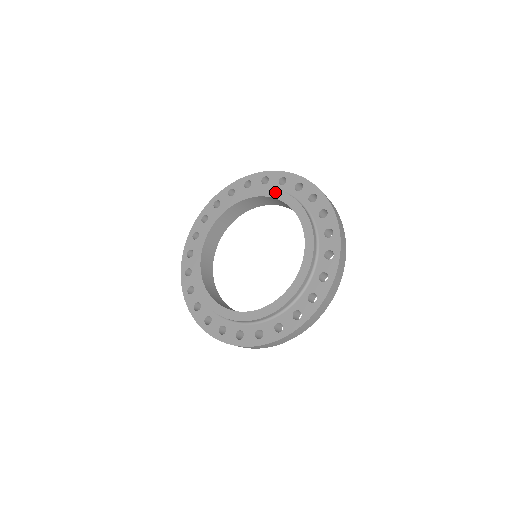
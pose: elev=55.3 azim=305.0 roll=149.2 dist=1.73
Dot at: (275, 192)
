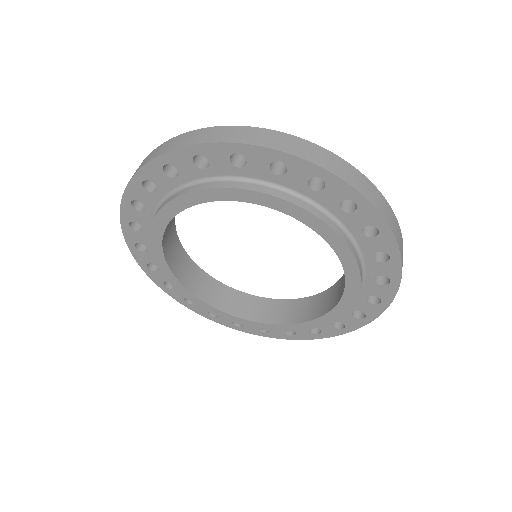
Dot at: (303, 214)
